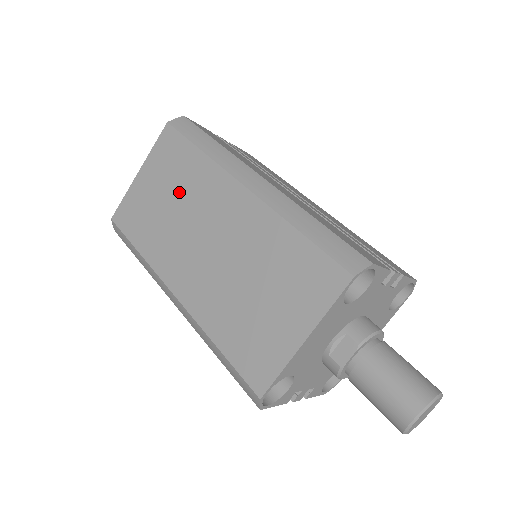
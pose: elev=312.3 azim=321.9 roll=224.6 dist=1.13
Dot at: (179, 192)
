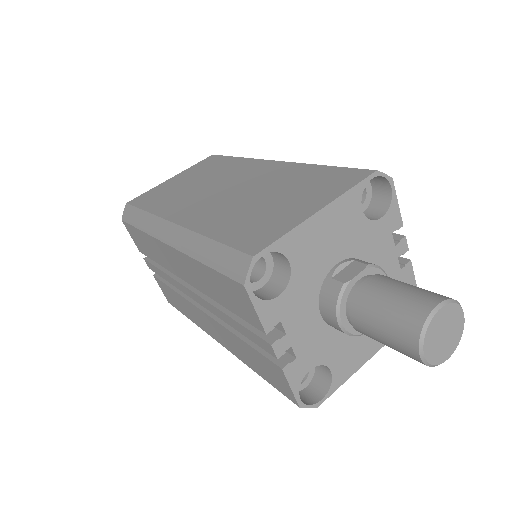
Dot at: (208, 176)
